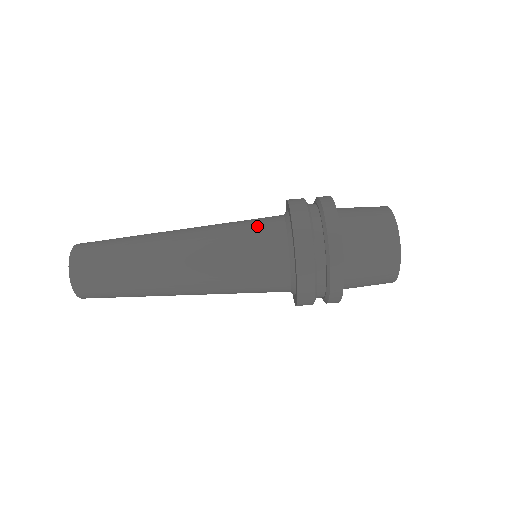
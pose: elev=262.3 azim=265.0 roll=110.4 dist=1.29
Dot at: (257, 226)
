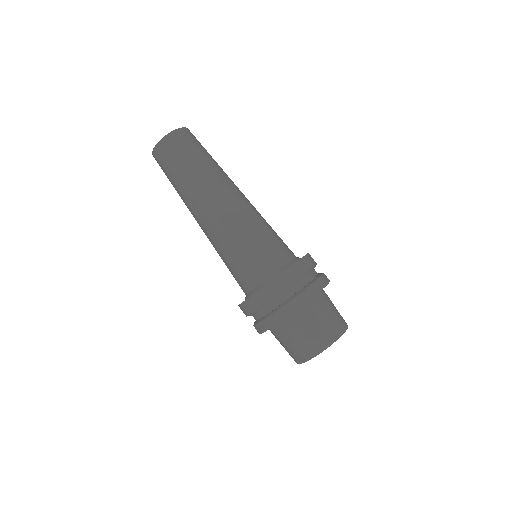
Dot at: occluded
